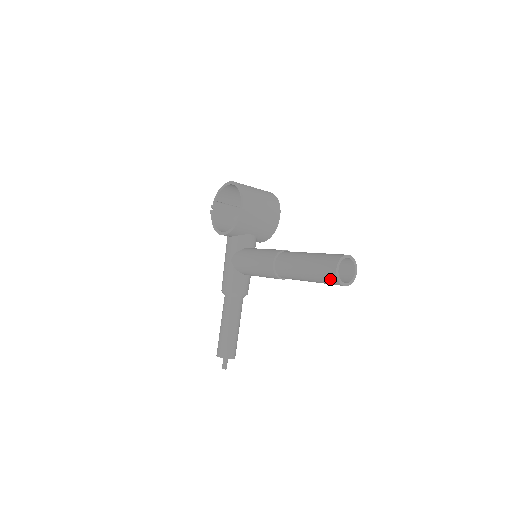
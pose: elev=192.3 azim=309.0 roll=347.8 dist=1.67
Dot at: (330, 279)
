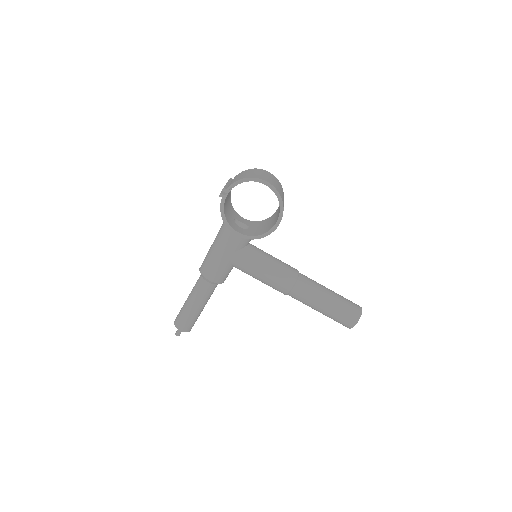
Dot at: (345, 325)
